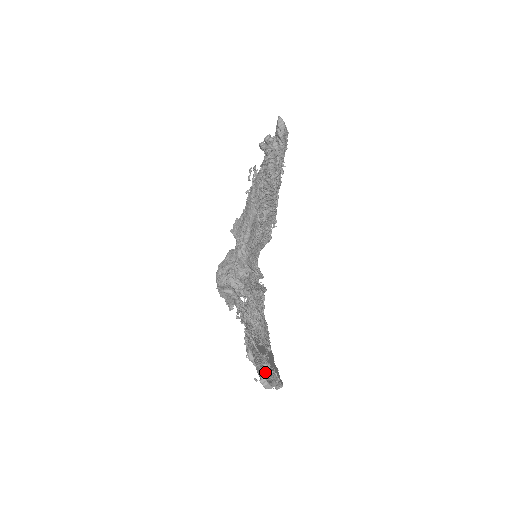
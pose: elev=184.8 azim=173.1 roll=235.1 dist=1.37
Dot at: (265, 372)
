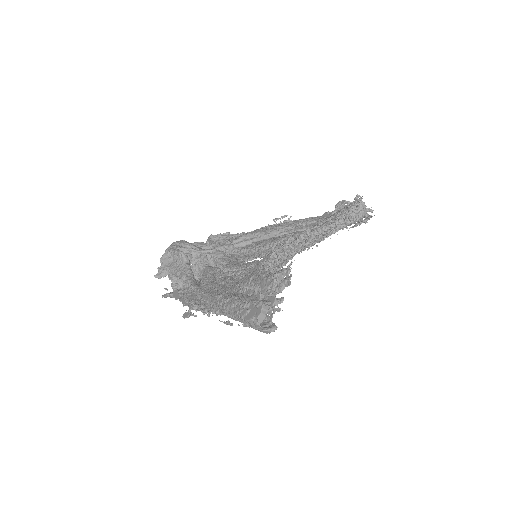
Dot at: (278, 302)
